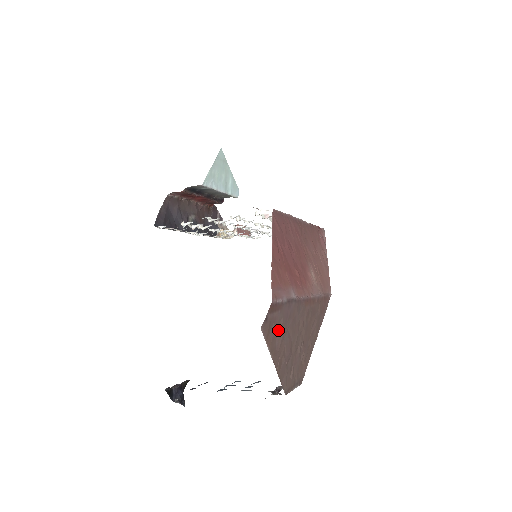
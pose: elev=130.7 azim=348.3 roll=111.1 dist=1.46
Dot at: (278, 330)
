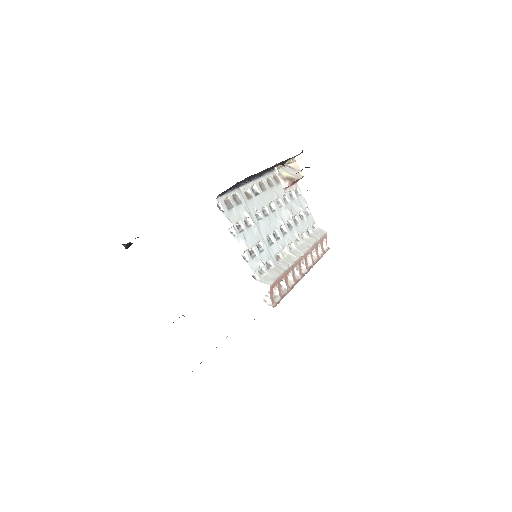
Dot at: occluded
